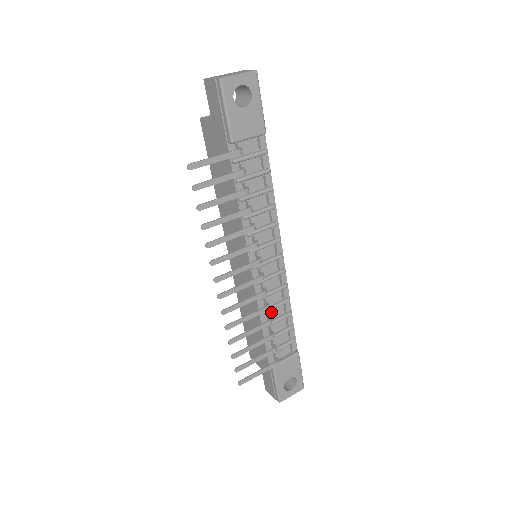
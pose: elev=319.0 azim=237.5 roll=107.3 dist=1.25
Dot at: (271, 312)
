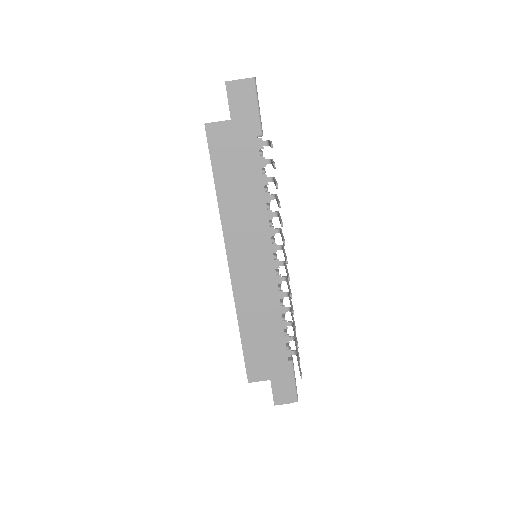
Dot at: occluded
